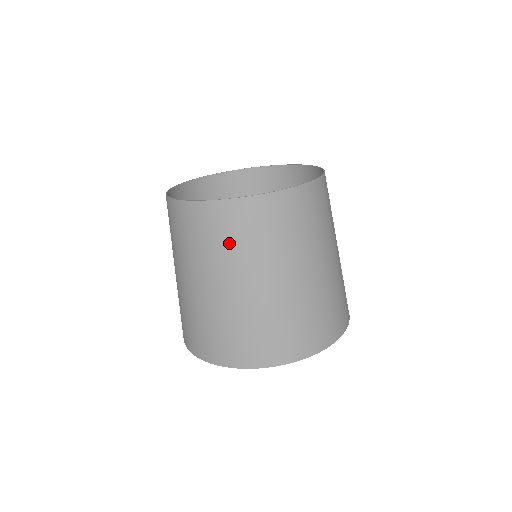
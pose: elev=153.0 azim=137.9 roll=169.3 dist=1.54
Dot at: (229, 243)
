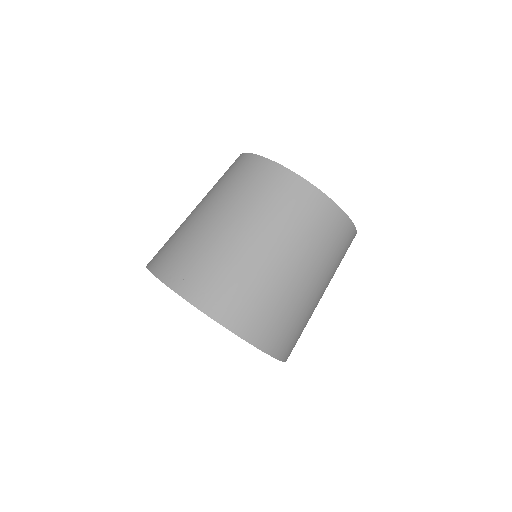
Dot at: (285, 212)
